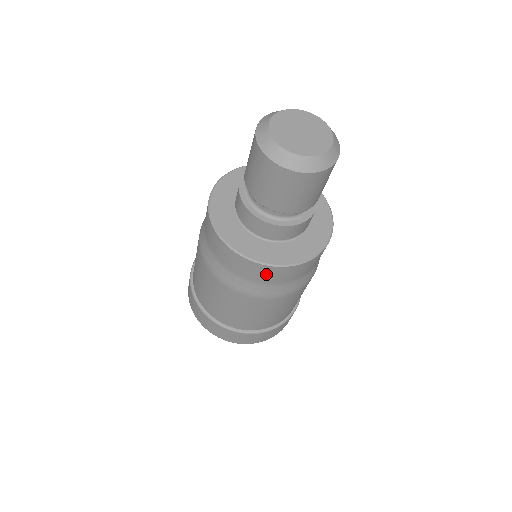
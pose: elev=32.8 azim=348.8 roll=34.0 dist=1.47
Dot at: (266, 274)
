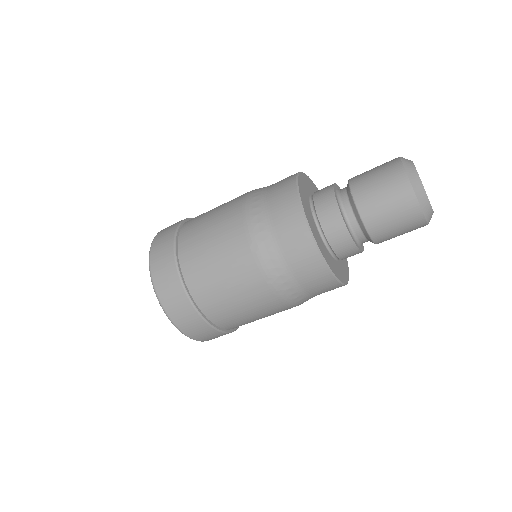
Dot at: (319, 281)
